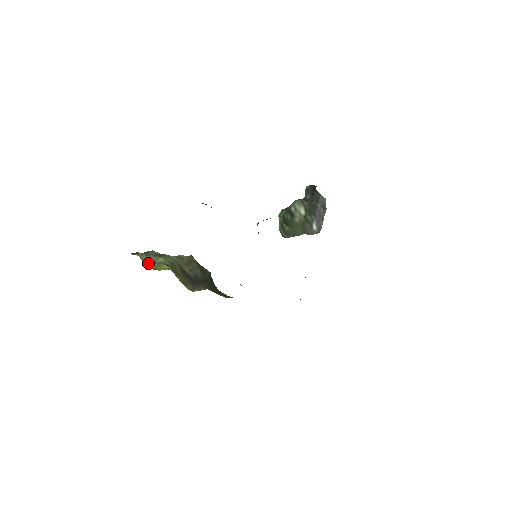
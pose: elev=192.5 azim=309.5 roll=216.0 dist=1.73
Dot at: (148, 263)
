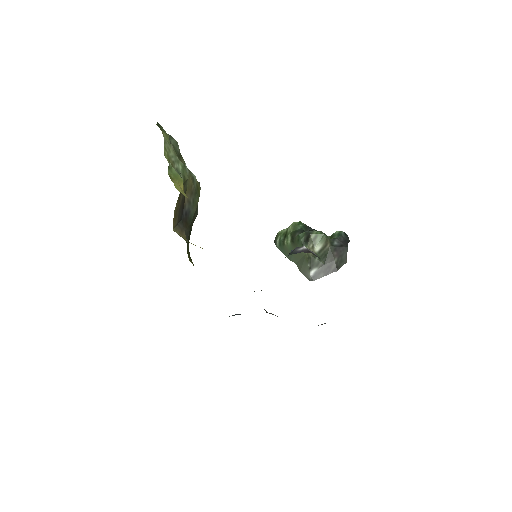
Dot at: occluded
